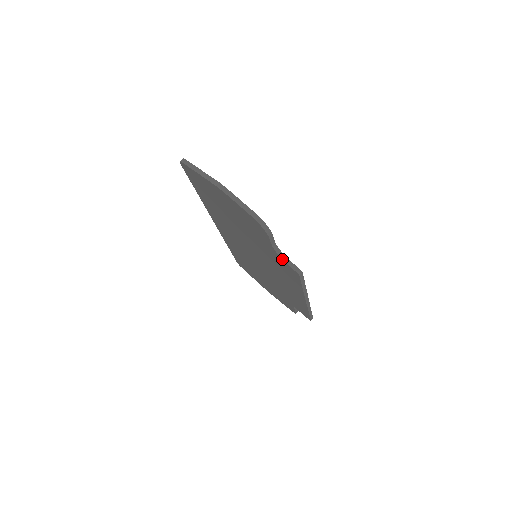
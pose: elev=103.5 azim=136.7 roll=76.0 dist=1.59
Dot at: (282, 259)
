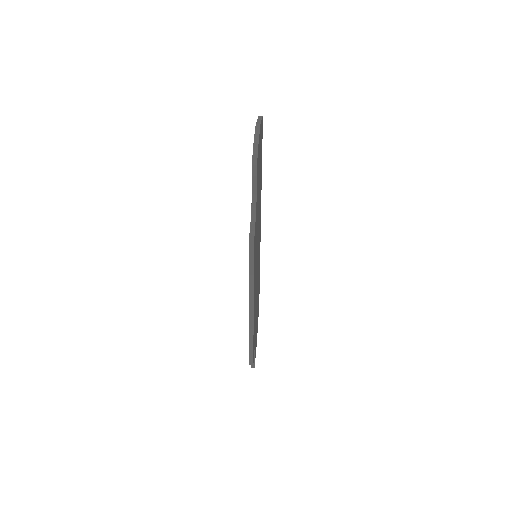
Dot at: (251, 216)
